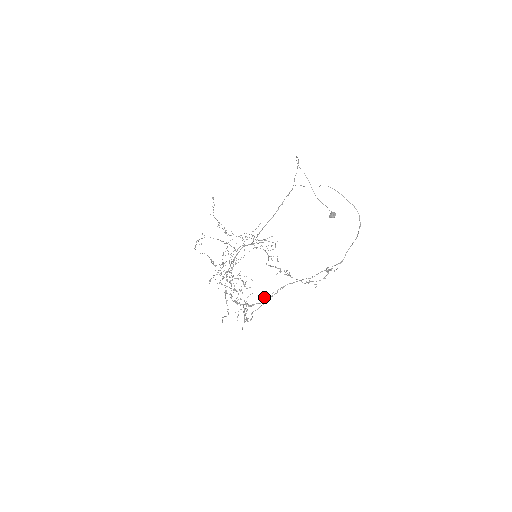
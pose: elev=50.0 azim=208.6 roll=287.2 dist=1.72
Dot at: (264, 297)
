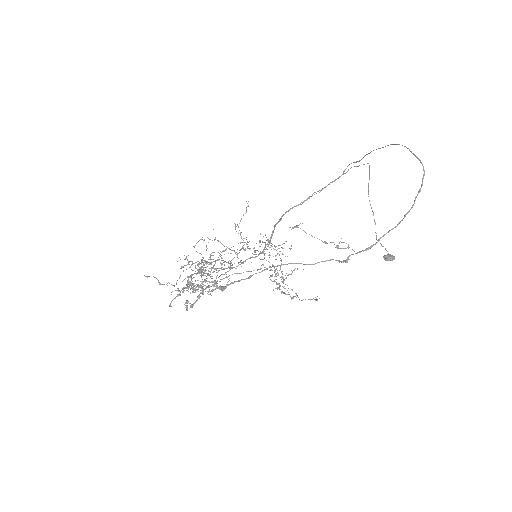
Dot at: occluded
